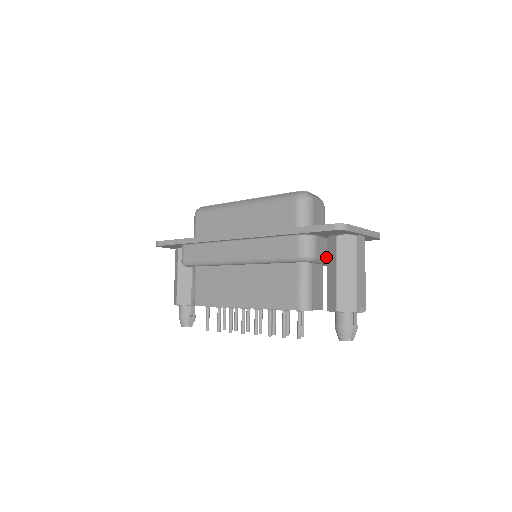
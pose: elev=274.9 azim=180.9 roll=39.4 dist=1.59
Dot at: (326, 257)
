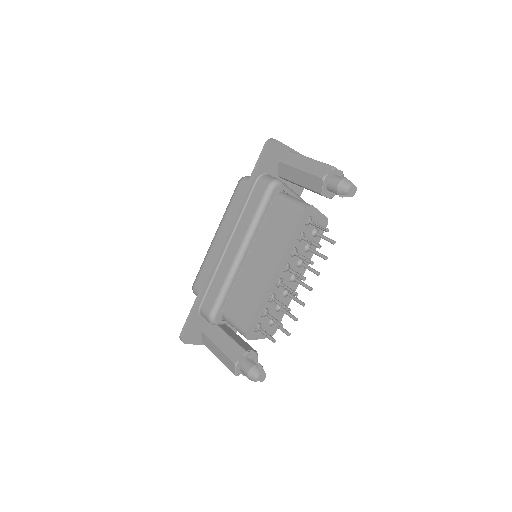
Dot at: (292, 190)
